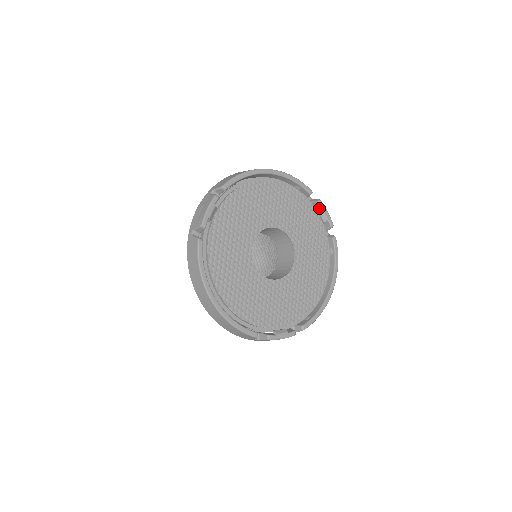
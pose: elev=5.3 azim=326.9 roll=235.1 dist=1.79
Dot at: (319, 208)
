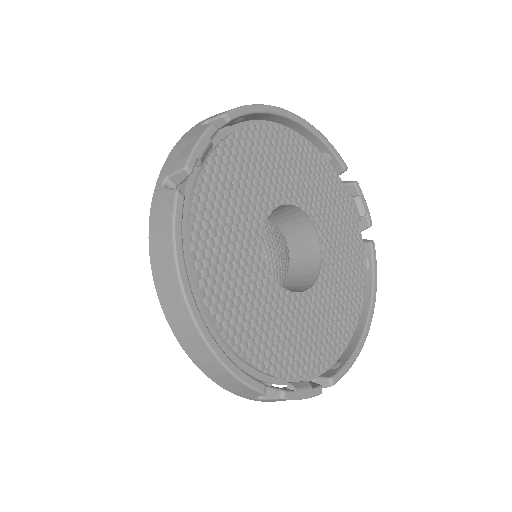
Dot at: (354, 194)
